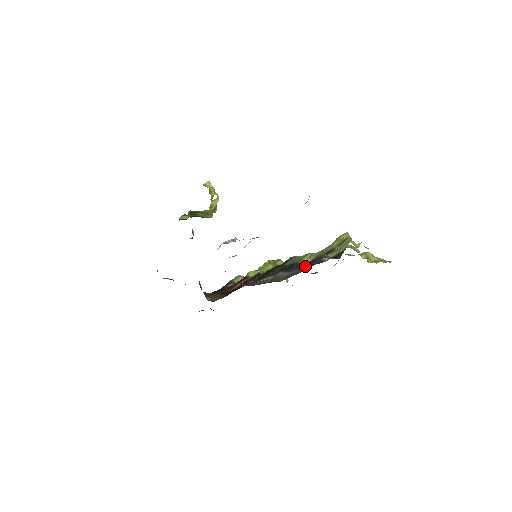
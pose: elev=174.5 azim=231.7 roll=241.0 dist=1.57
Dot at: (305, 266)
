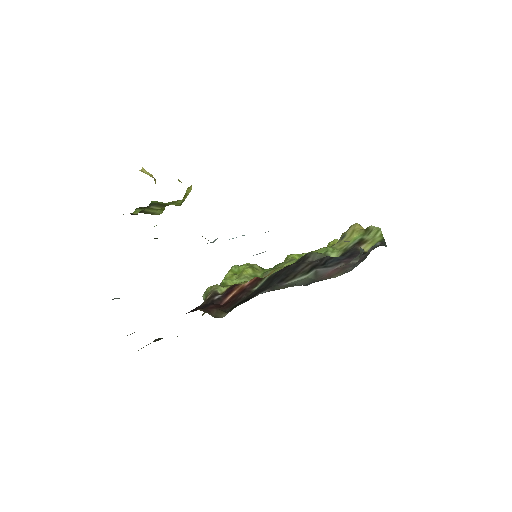
Dot at: (350, 258)
